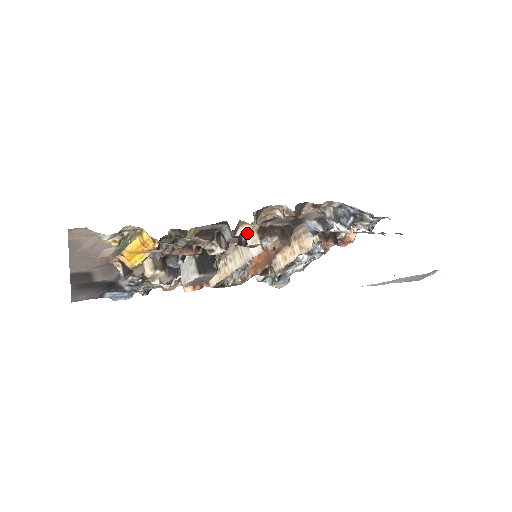
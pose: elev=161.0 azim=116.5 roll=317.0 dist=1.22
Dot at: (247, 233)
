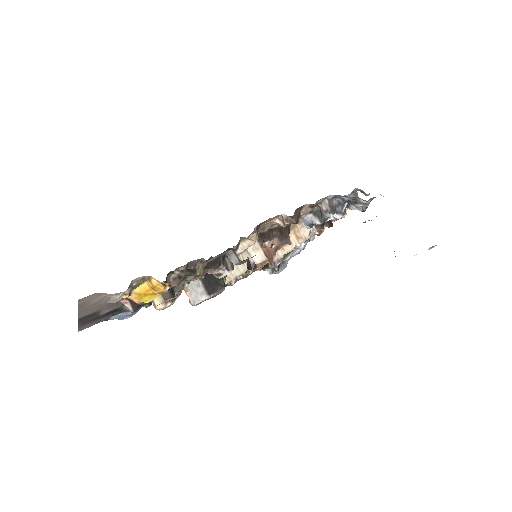
Dot at: (249, 246)
